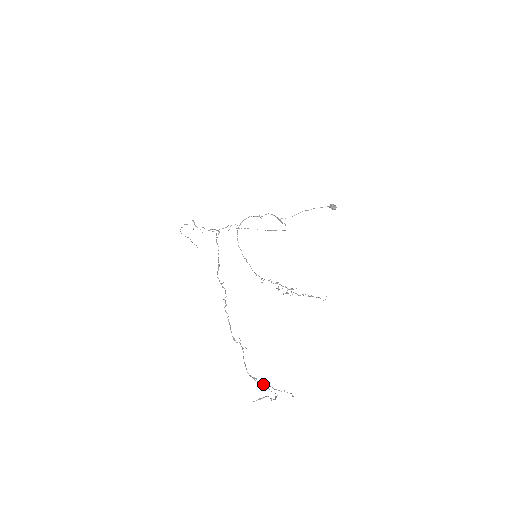
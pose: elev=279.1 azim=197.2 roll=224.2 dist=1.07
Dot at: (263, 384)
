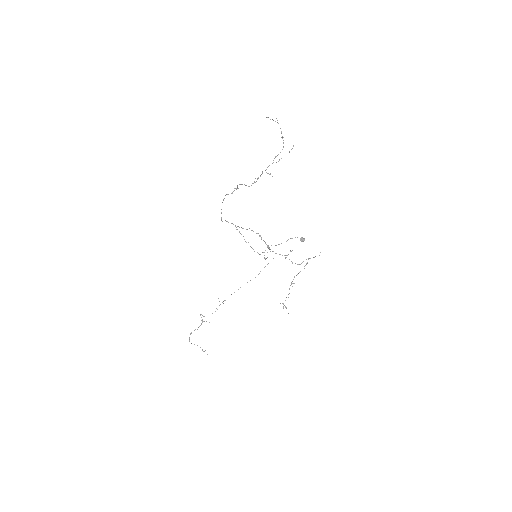
Dot at: (274, 158)
